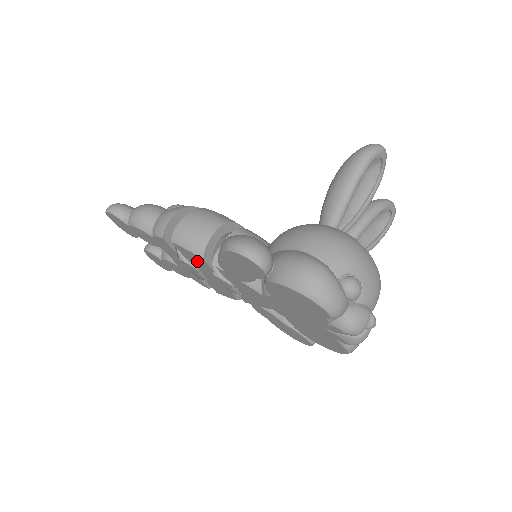
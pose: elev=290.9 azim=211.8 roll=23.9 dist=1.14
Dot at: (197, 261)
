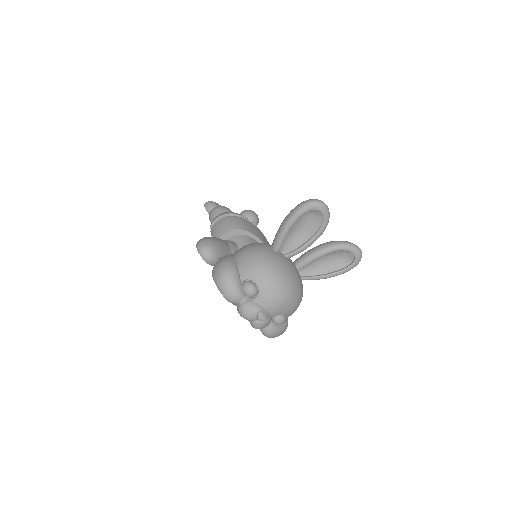
Dot at: occluded
